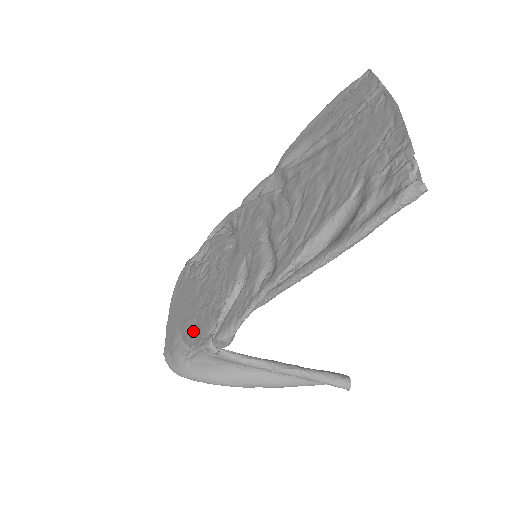
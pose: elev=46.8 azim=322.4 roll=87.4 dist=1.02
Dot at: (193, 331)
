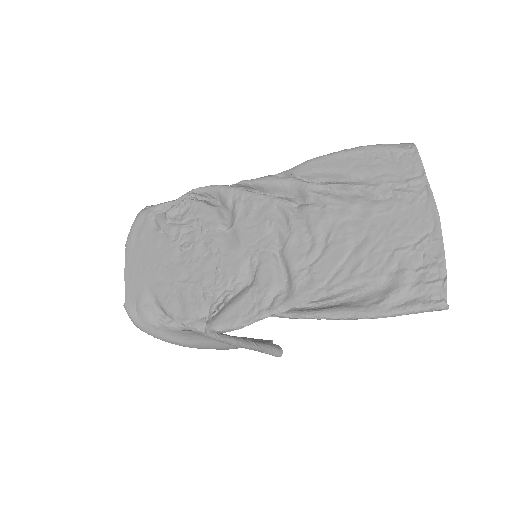
Dot at: (175, 303)
